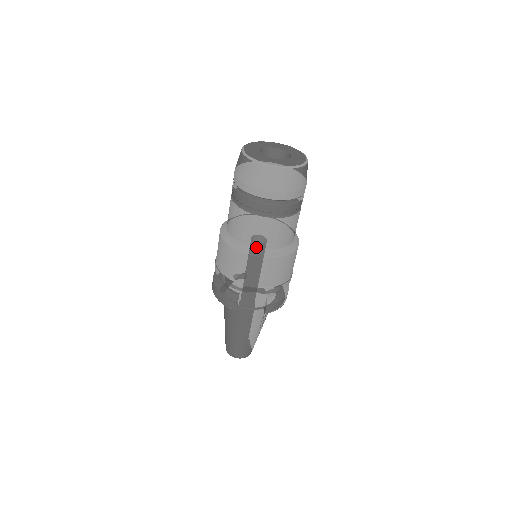
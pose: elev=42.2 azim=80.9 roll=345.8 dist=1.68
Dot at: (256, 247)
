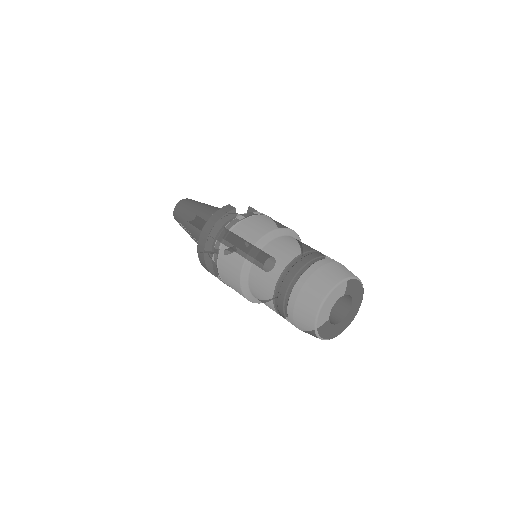
Dot at: occluded
